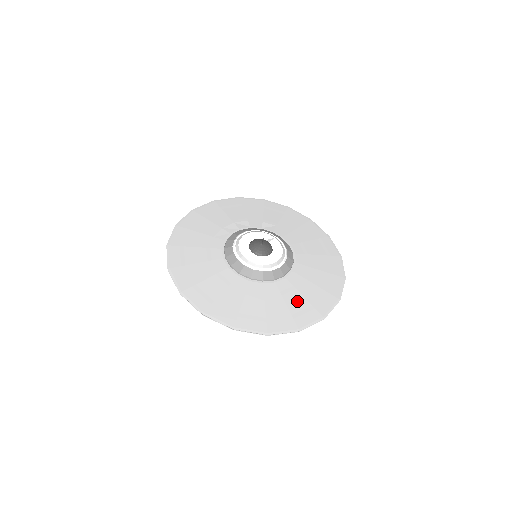
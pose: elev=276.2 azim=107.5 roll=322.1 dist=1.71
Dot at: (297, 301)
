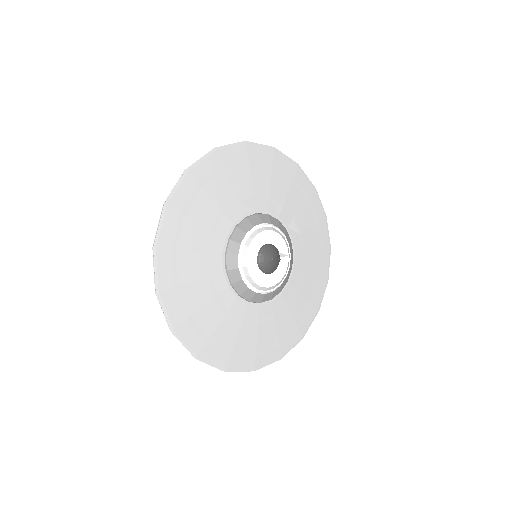
Dot at: (249, 338)
